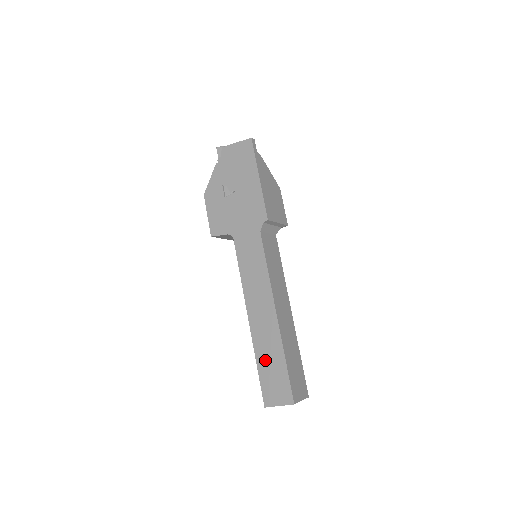
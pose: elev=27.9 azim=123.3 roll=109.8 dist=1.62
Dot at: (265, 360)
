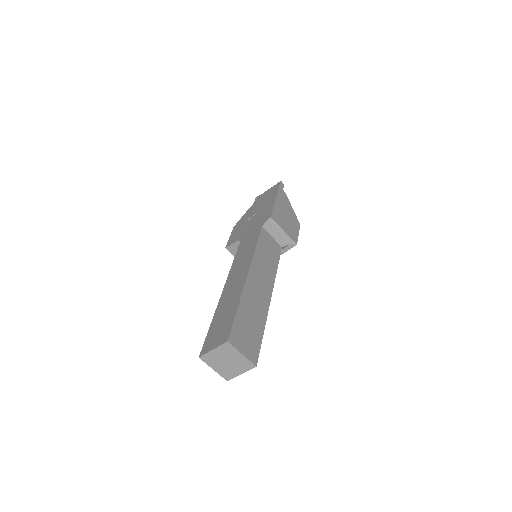
Dot at: (220, 314)
